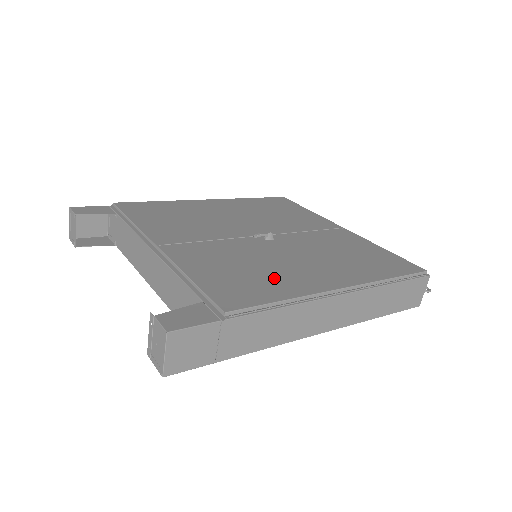
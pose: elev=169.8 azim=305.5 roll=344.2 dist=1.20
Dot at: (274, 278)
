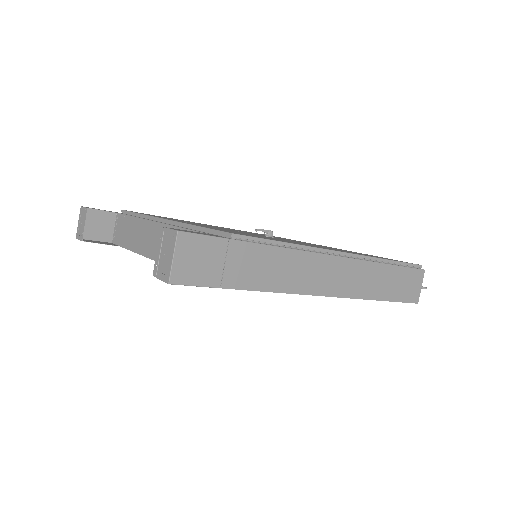
Dot at: occluded
